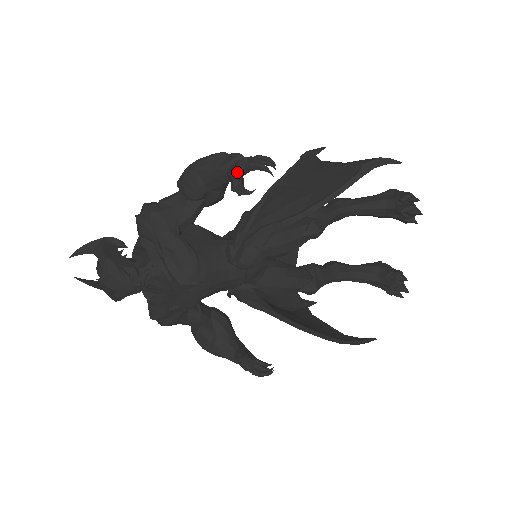
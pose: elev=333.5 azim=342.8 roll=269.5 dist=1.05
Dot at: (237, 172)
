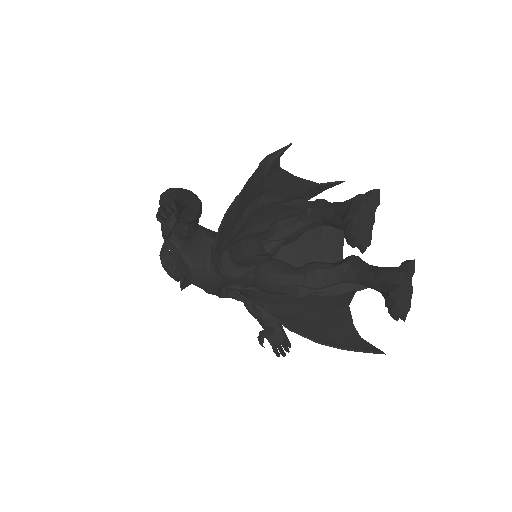
Dot at: occluded
